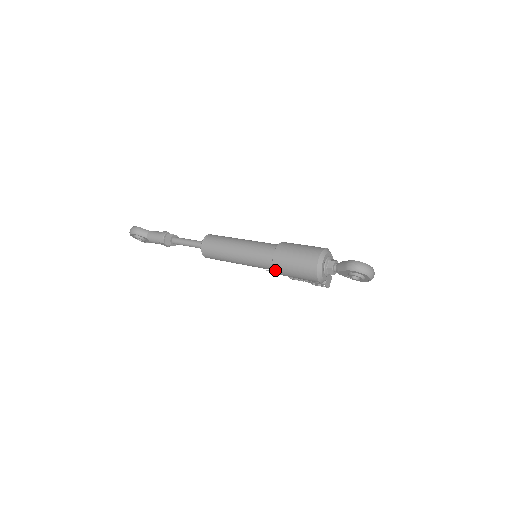
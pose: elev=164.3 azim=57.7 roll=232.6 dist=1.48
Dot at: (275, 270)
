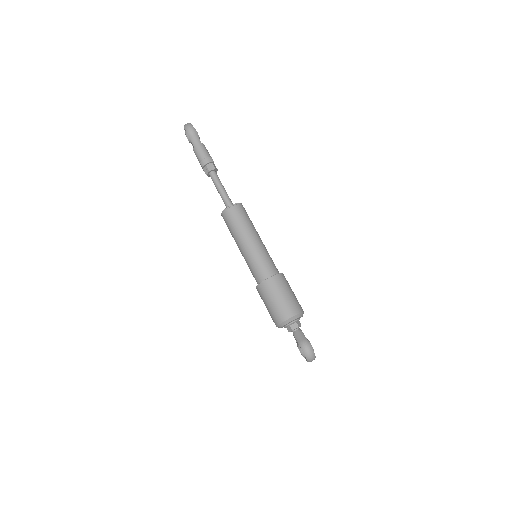
Dot at: (257, 287)
